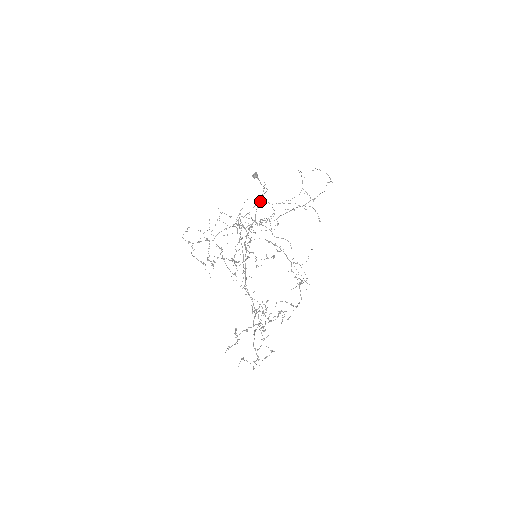
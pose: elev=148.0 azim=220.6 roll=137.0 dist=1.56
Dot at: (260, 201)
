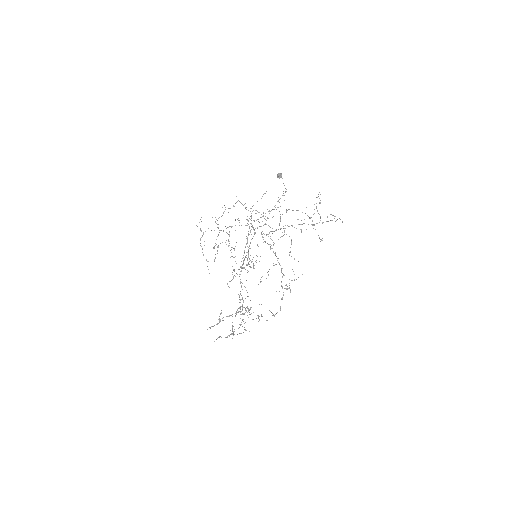
Dot at: occluded
